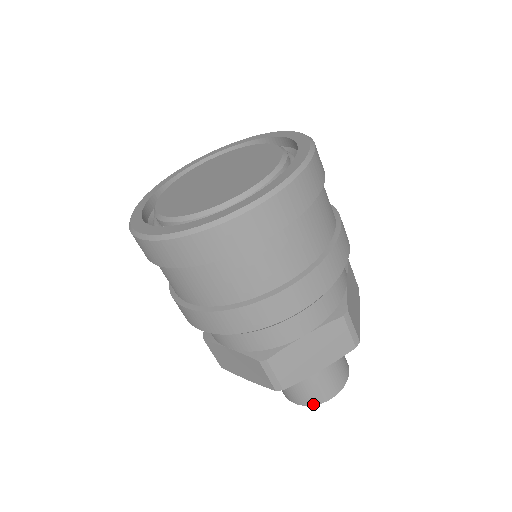
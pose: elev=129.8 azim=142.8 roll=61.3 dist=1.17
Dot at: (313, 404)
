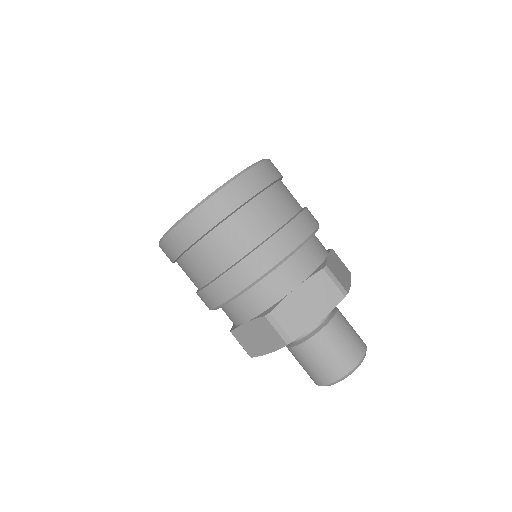
Dot at: (338, 378)
